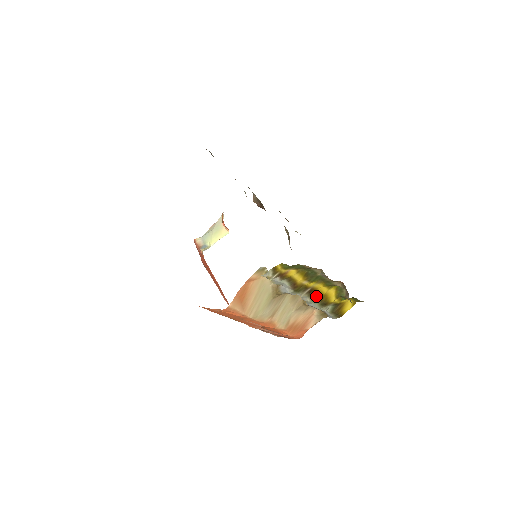
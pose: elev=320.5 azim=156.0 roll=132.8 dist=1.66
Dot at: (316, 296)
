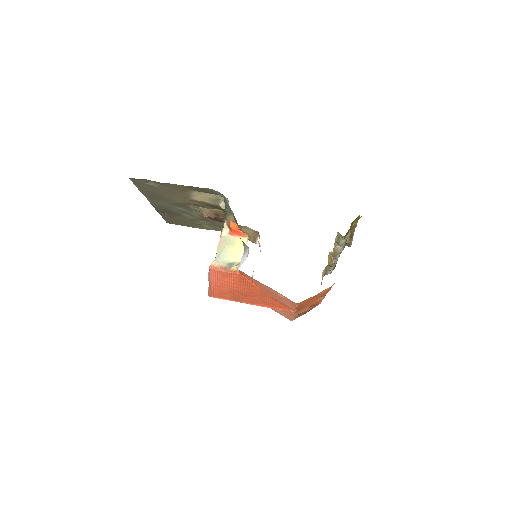
Dot at: occluded
